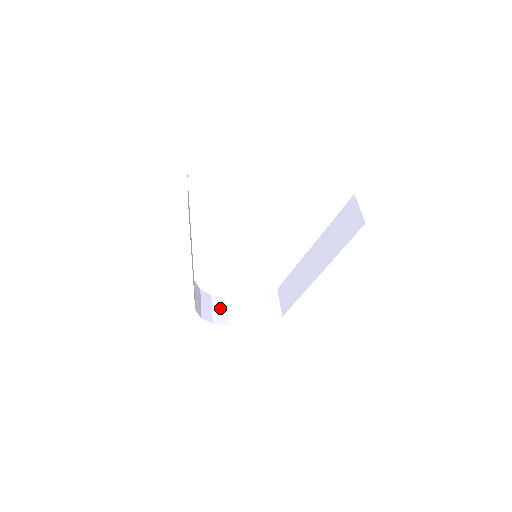
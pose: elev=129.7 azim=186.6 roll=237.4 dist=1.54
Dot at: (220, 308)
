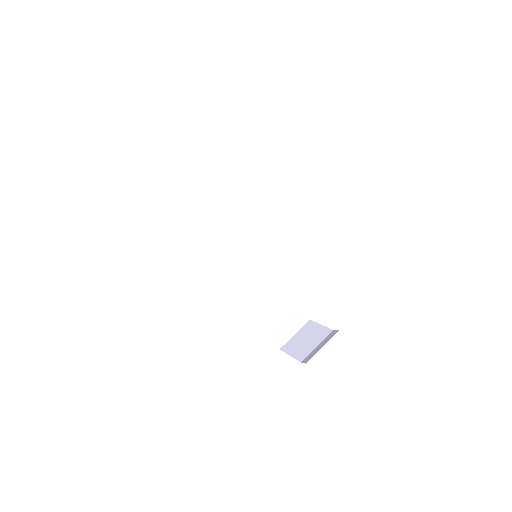
Dot at: (278, 315)
